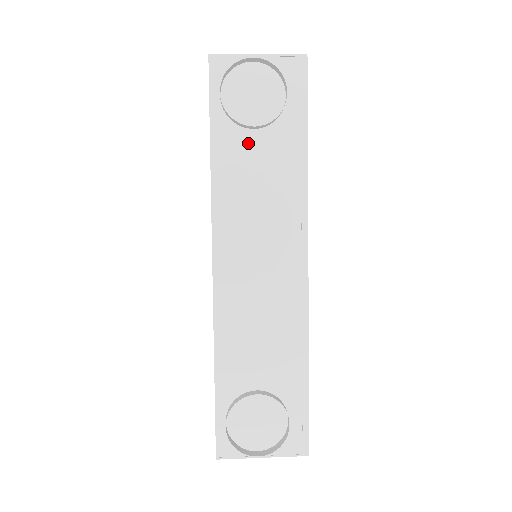
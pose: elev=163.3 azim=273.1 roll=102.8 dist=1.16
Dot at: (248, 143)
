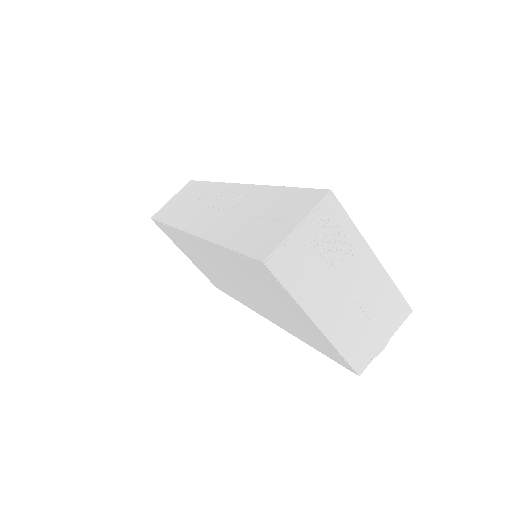
Dot at: occluded
